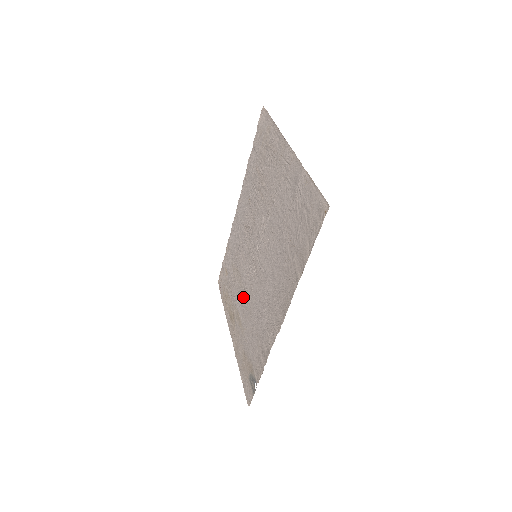
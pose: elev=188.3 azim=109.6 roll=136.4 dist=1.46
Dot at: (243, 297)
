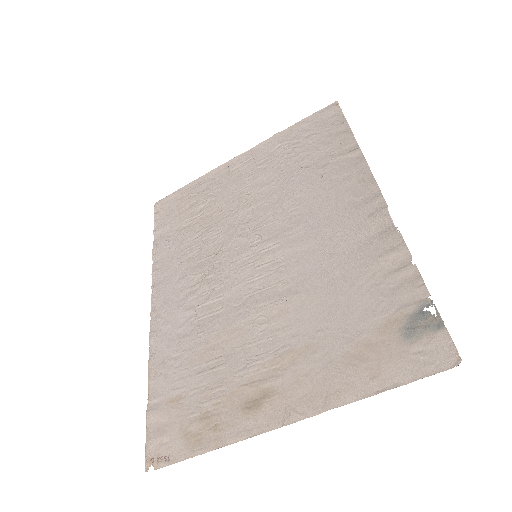
Dot at: (268, 322)
